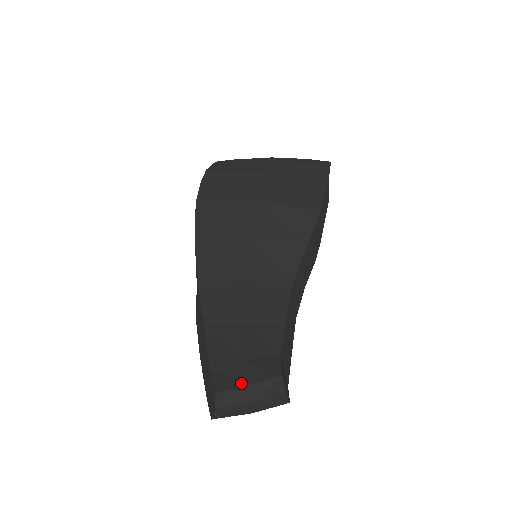
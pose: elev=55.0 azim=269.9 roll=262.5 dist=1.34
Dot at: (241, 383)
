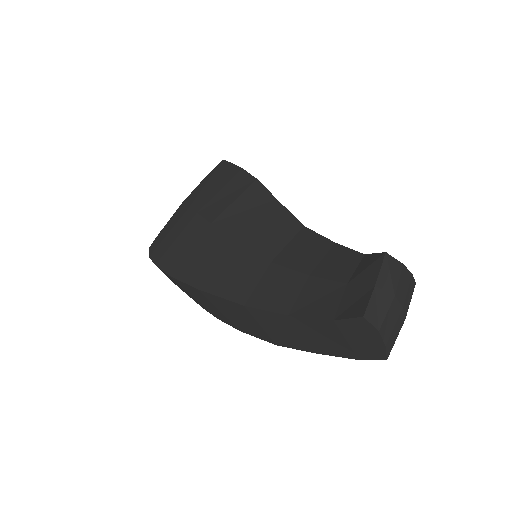
Dot at: (369, 291)
